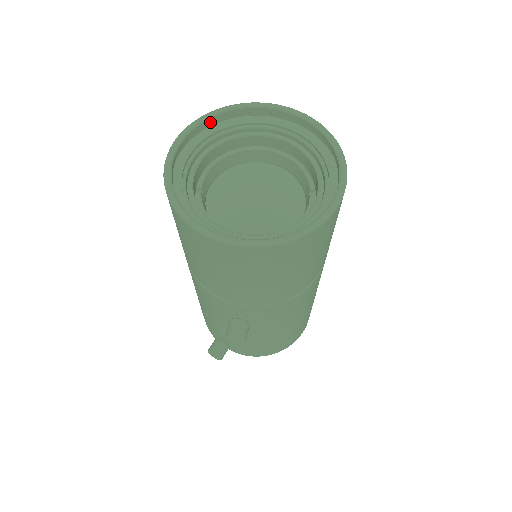
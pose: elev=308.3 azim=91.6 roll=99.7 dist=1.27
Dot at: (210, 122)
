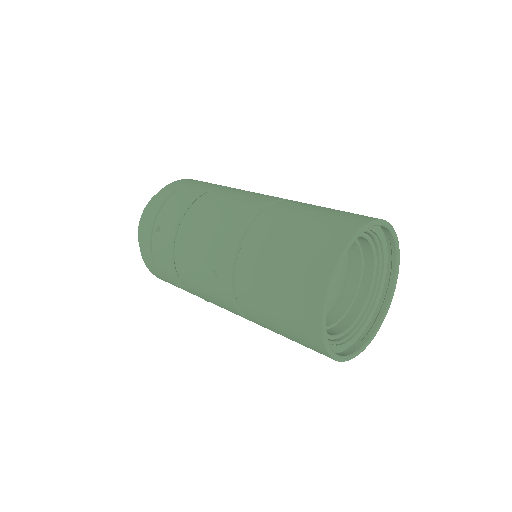
Dot at: (324, 297)
